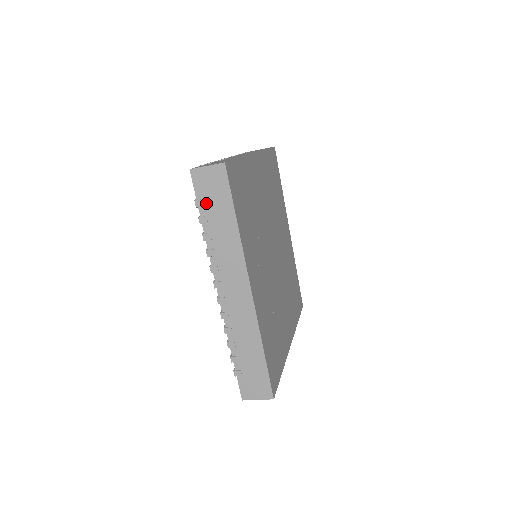
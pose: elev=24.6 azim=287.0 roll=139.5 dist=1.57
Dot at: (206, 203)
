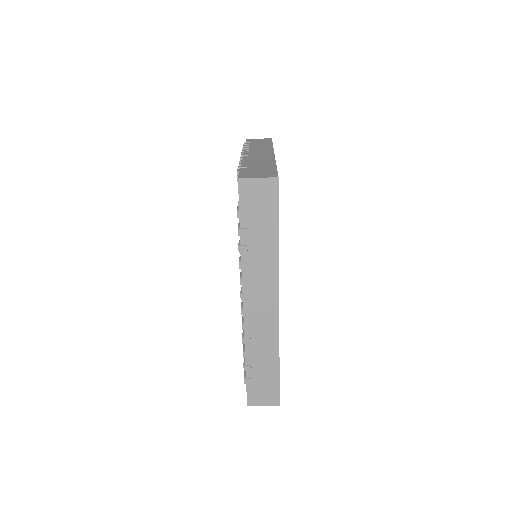
Dot at: (249, 215)
